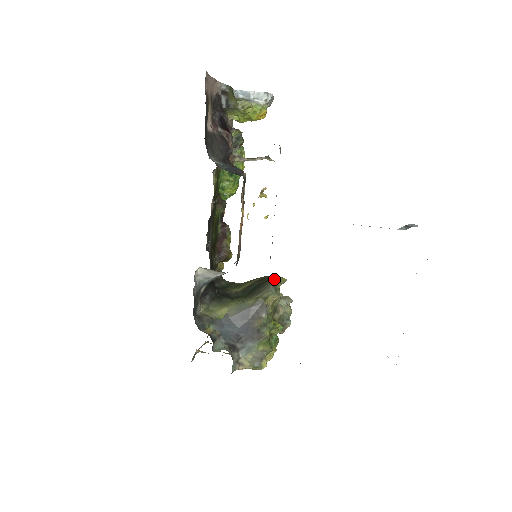
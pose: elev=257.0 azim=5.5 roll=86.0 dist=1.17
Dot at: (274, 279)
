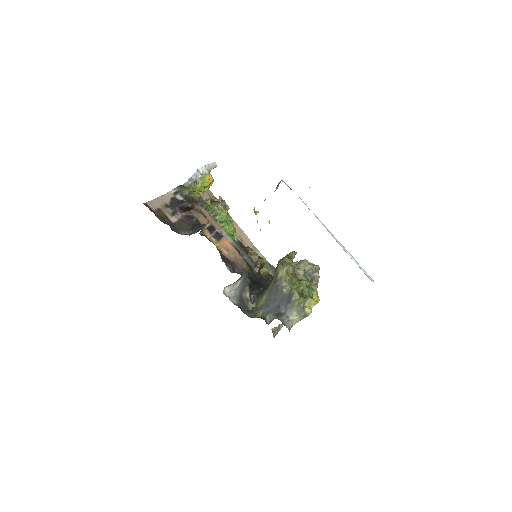
Dot at: occluded
